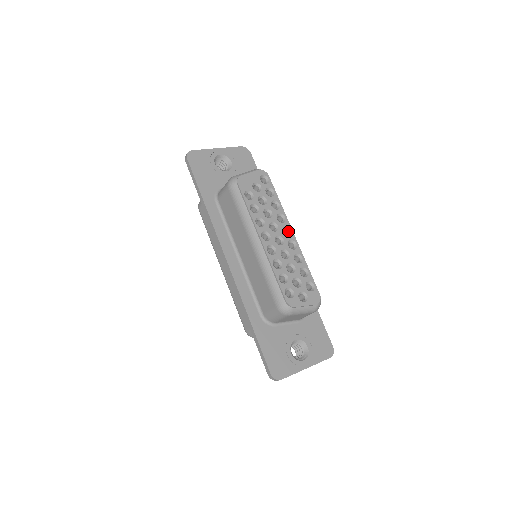
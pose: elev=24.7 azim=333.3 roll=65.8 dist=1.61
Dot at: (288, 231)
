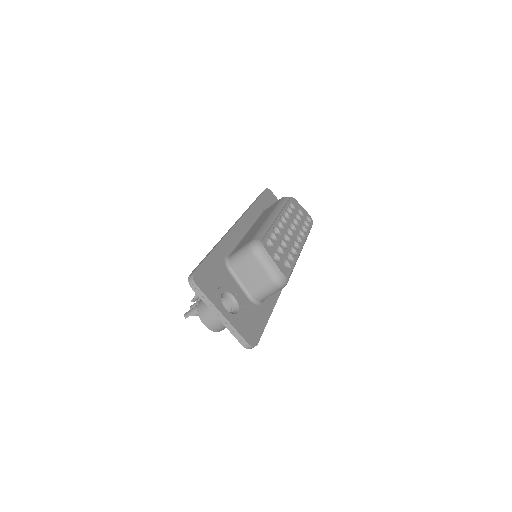
Dot at: (300, 242)
